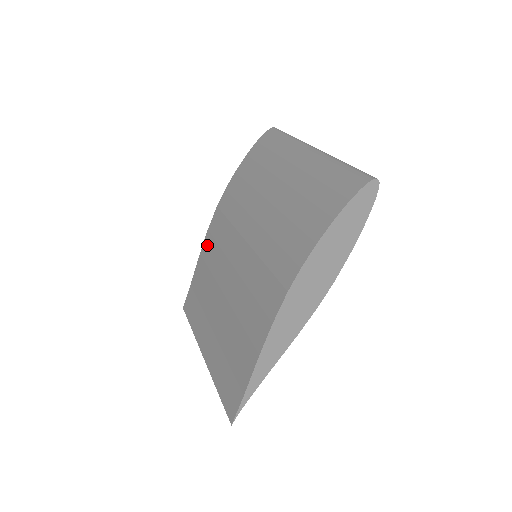
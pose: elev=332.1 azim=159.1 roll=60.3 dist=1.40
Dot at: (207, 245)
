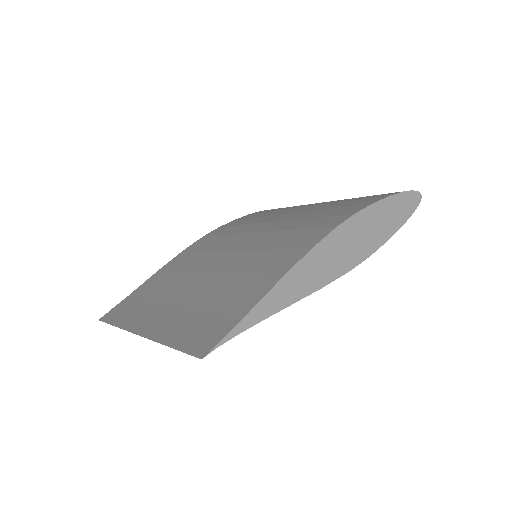
Dot at: (178, 259)
